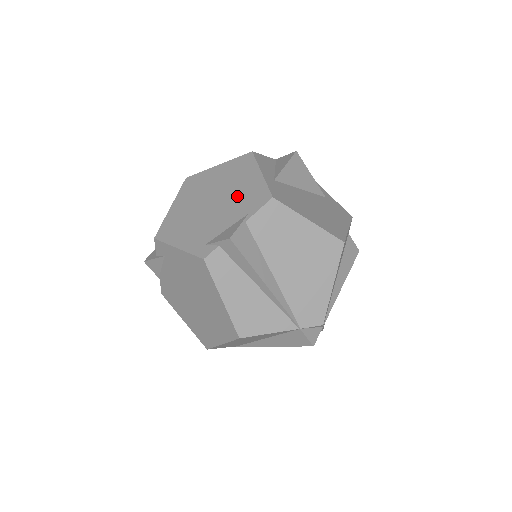
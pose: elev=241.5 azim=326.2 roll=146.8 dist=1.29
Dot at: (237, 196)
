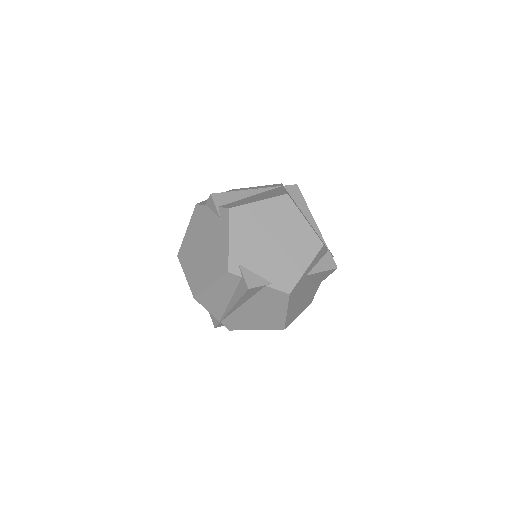
Dot at: (283, 262)
